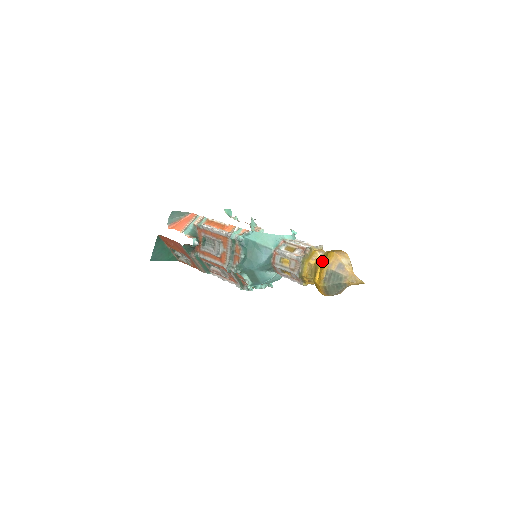
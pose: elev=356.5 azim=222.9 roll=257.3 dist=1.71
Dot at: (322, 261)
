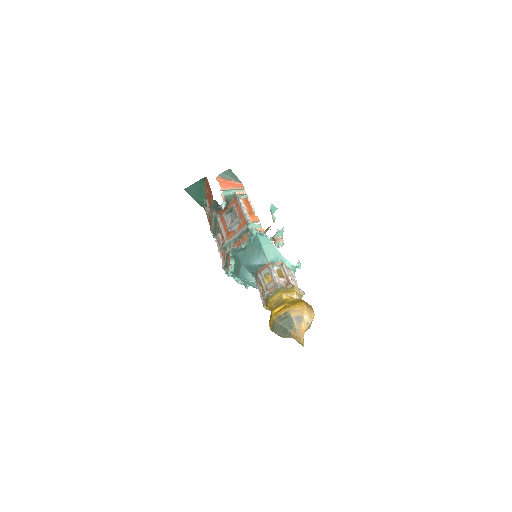
Dot at: (291, 302)
